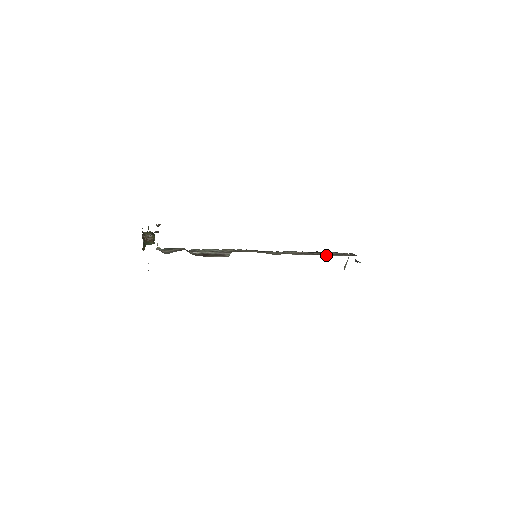
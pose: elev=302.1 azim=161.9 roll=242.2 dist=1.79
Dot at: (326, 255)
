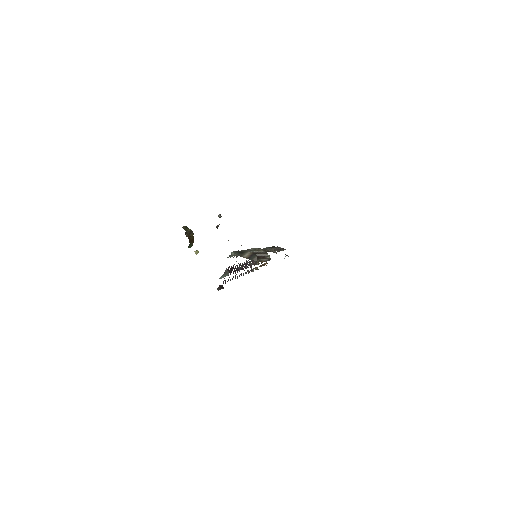
Dot at: (282, 250)
